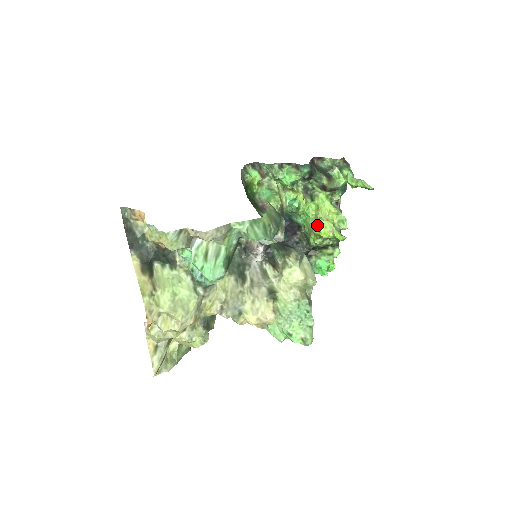
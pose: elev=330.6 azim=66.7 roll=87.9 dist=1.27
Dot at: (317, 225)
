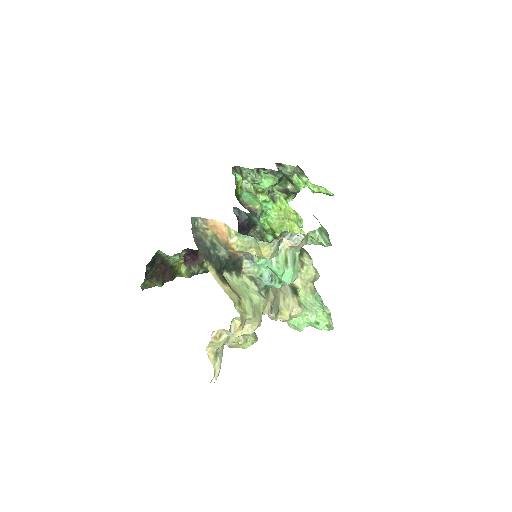
Dot at: (286, 225)
